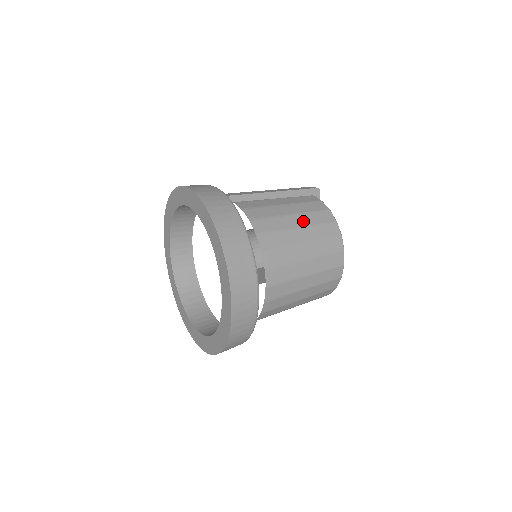
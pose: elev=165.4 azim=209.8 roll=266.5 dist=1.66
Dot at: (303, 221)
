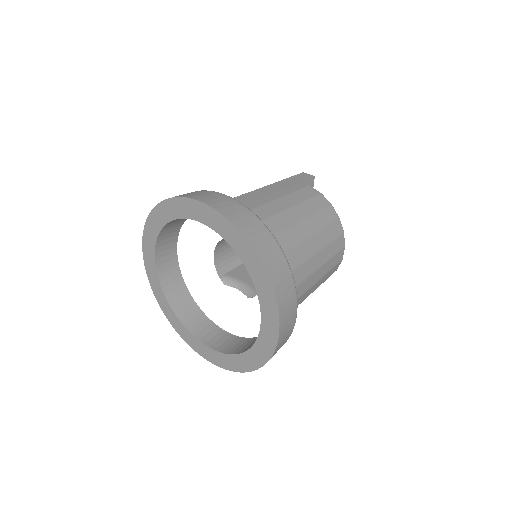
Dot at: (316, 225)
